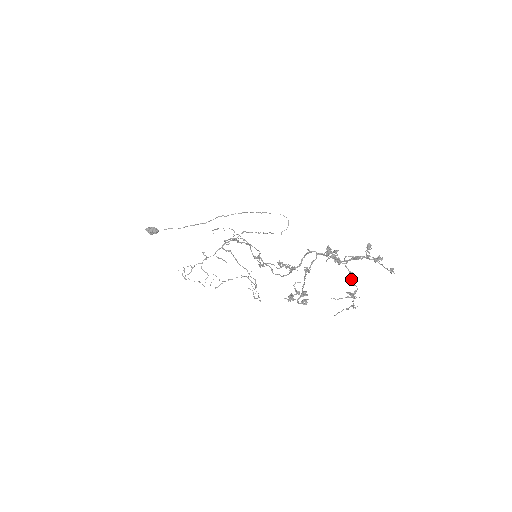
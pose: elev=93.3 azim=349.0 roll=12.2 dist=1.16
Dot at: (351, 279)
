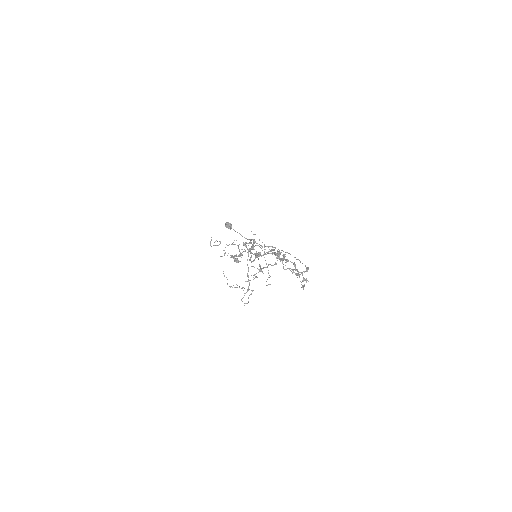
Dot at: occluded
